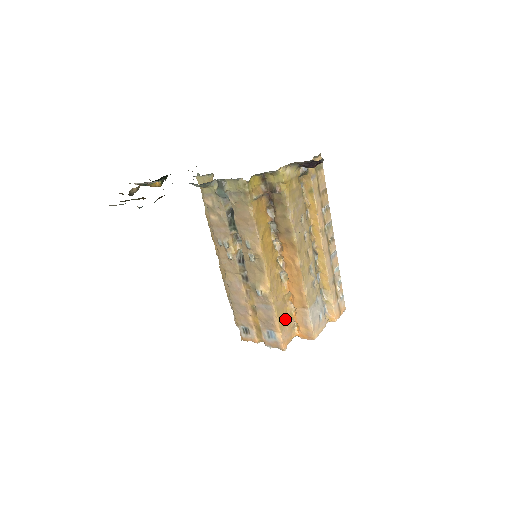
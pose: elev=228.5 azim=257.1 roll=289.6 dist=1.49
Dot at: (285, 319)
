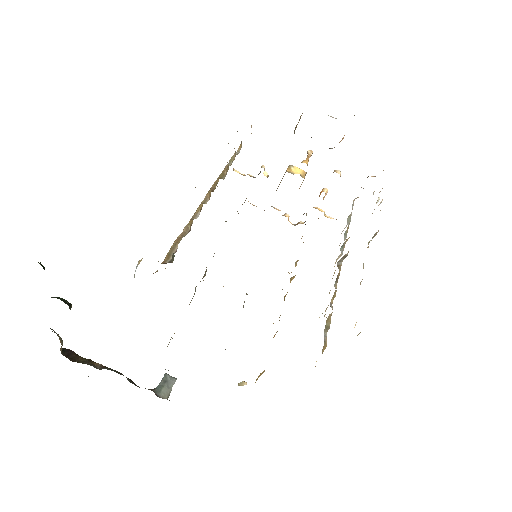
Dot at: occluded
